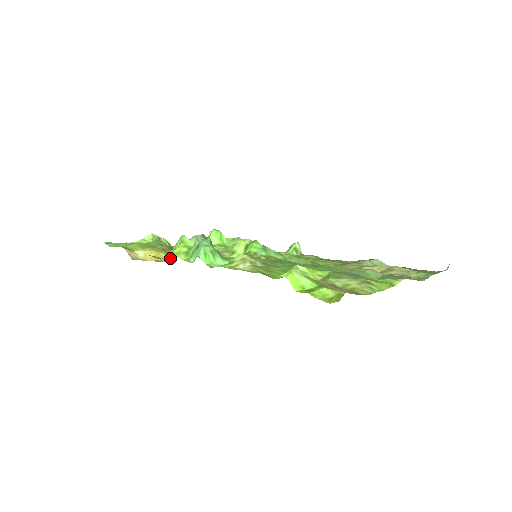
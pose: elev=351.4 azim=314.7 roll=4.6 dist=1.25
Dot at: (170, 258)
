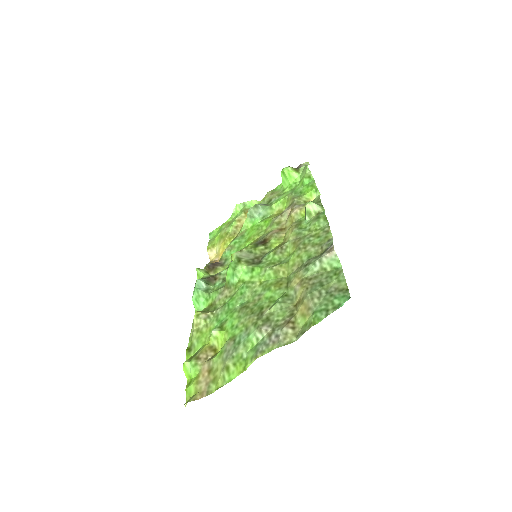
Dot at: occluded
